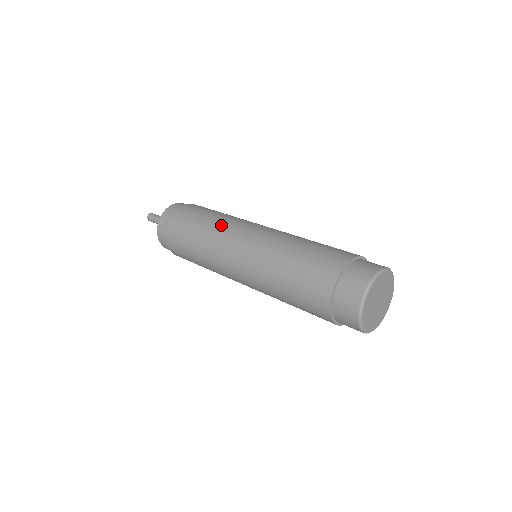
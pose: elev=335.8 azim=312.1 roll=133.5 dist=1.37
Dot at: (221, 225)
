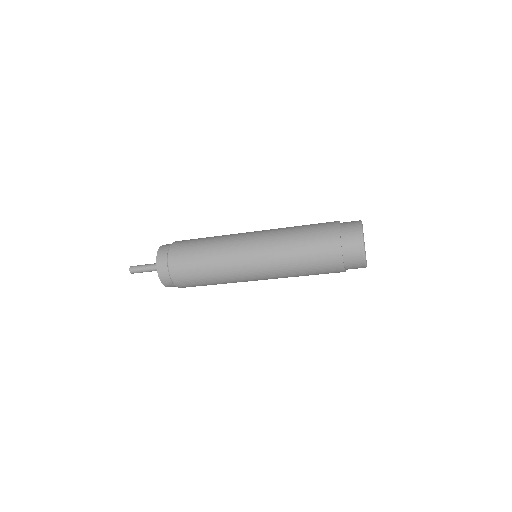
Dot at: (224, 239)
